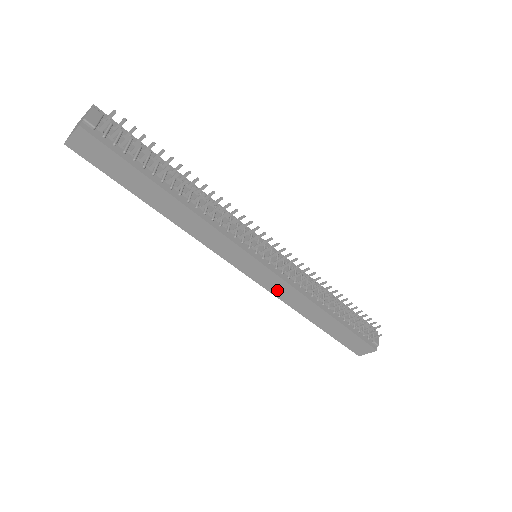
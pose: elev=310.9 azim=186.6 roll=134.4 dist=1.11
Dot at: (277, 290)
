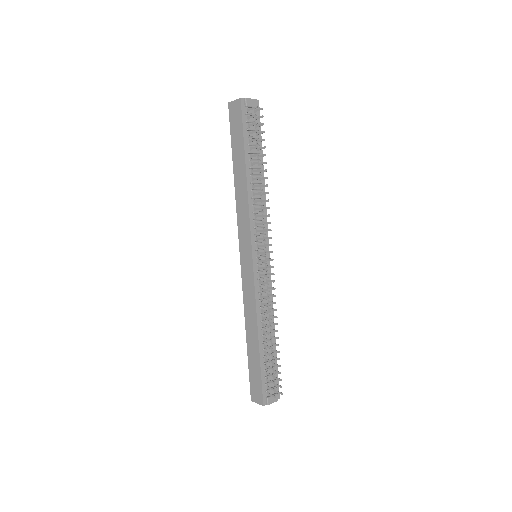
Dot at: (246, 288)
